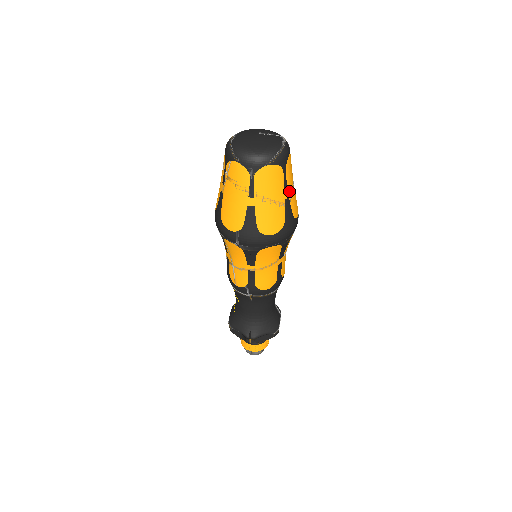
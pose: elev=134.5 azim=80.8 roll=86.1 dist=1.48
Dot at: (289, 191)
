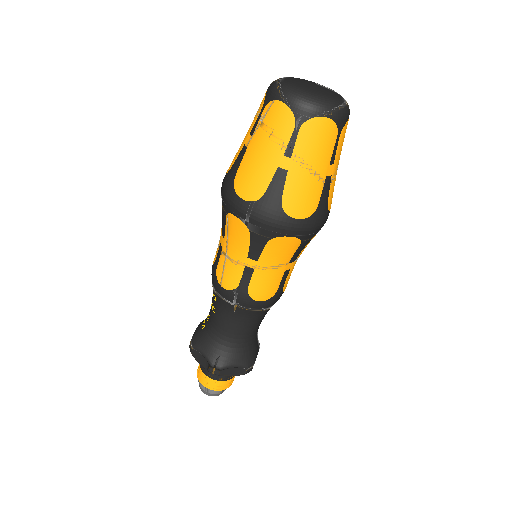
Dot at: (334, 168)
